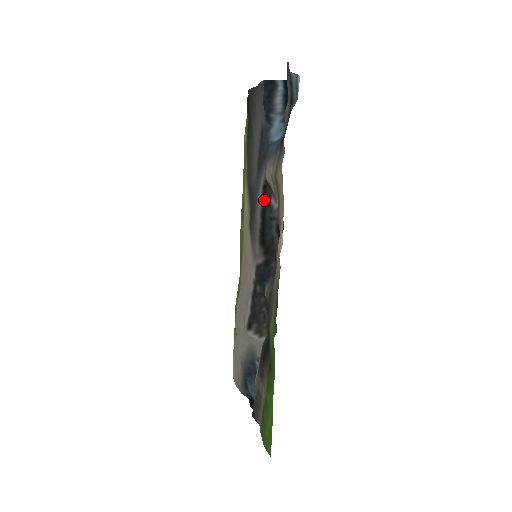
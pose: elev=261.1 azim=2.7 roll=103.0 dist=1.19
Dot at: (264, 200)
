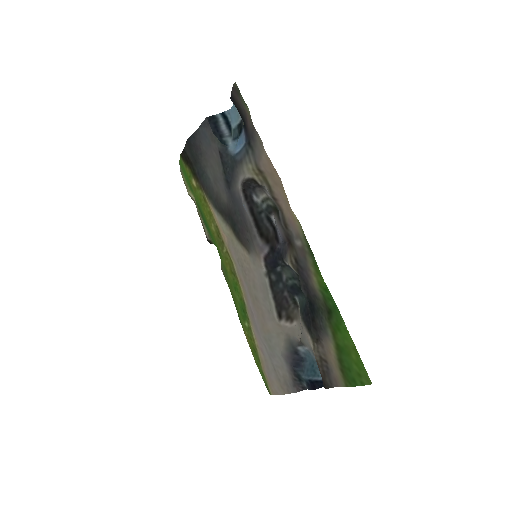
Dot at: (248, 201)
